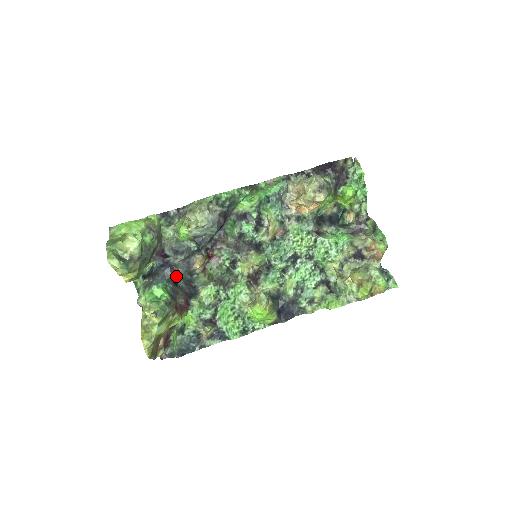
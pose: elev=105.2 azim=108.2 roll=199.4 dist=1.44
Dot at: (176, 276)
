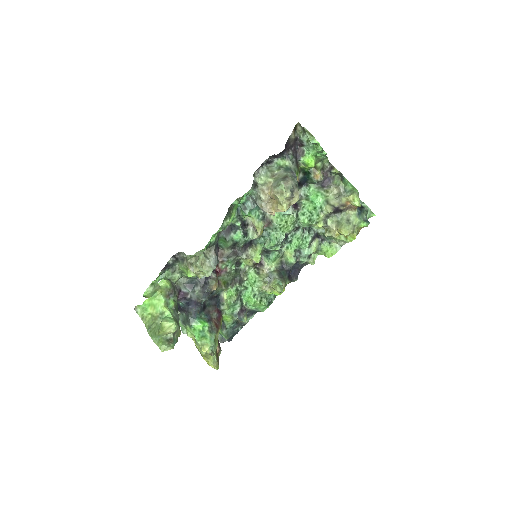
Dot at: (203, 304)
